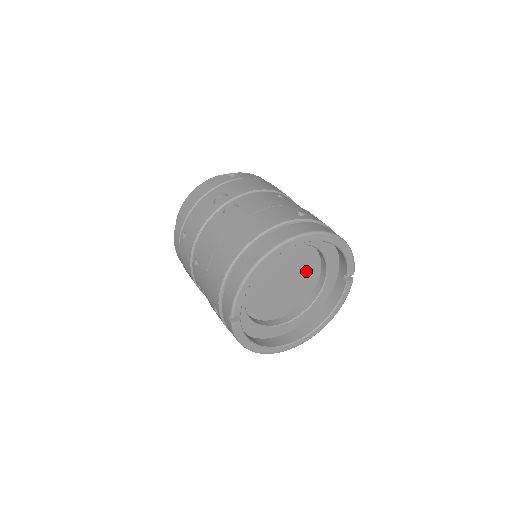
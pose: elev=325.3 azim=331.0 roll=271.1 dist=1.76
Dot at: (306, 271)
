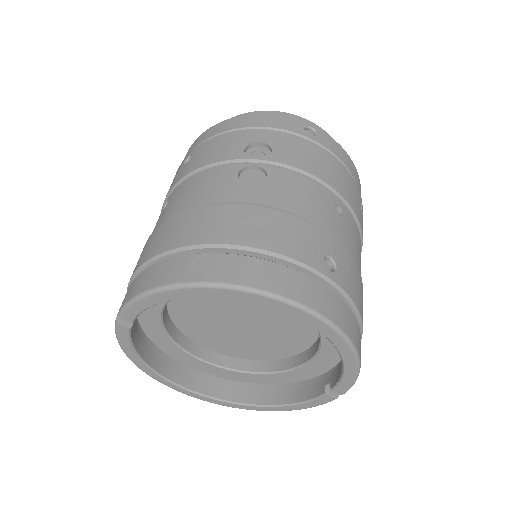
Dot at: (287, 333)
